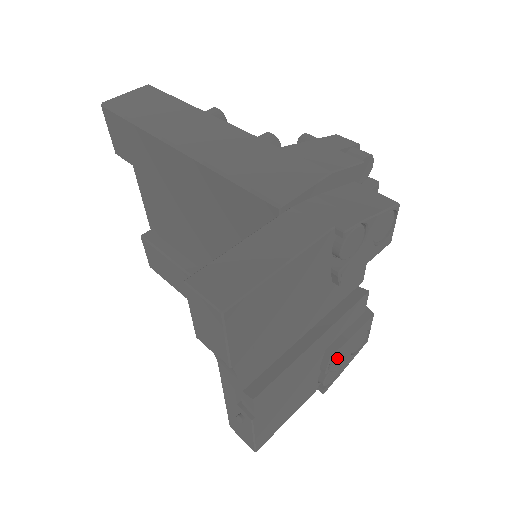
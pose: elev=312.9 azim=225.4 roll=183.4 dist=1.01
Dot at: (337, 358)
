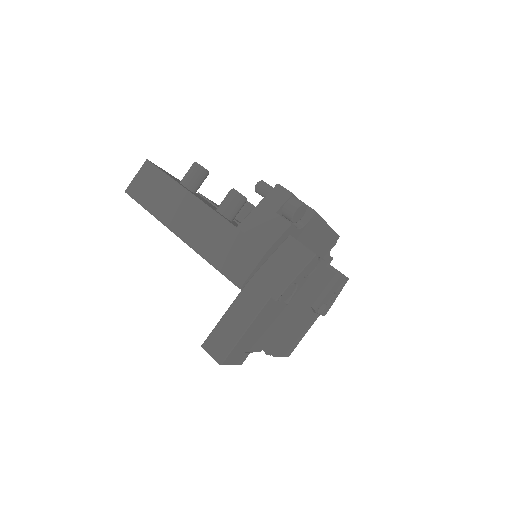
Dot at: (320, 309)
